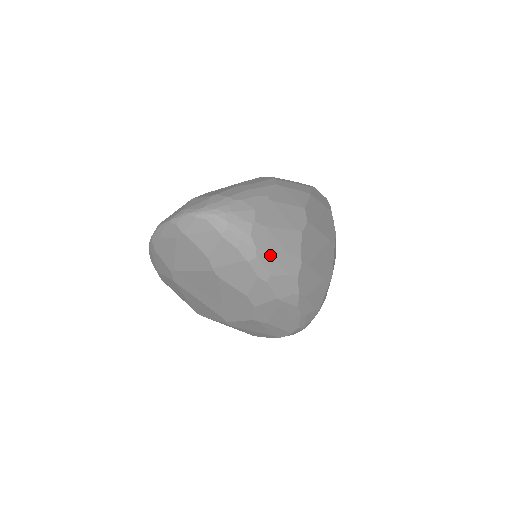
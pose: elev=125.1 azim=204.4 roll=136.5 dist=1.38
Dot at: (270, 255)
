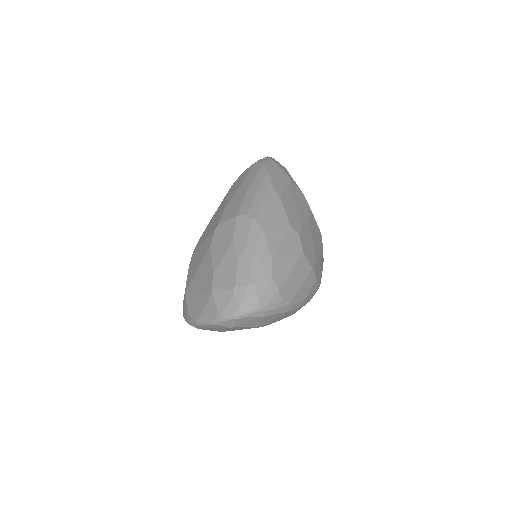
Dot at: (298, 294)
